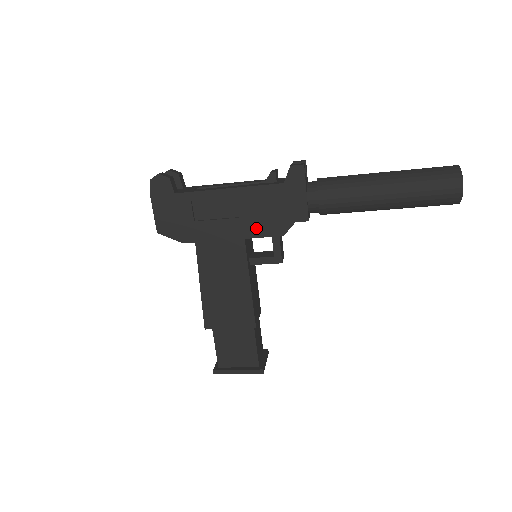
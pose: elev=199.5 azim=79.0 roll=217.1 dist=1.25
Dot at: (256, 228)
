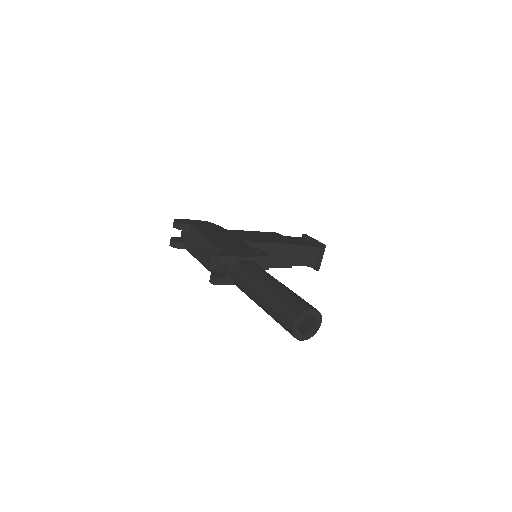
Dot at: occluded
